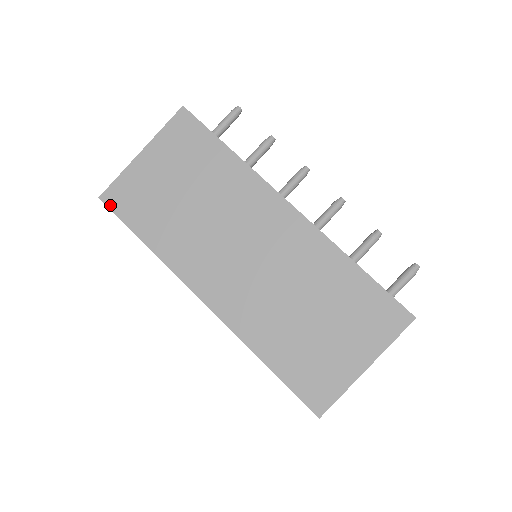
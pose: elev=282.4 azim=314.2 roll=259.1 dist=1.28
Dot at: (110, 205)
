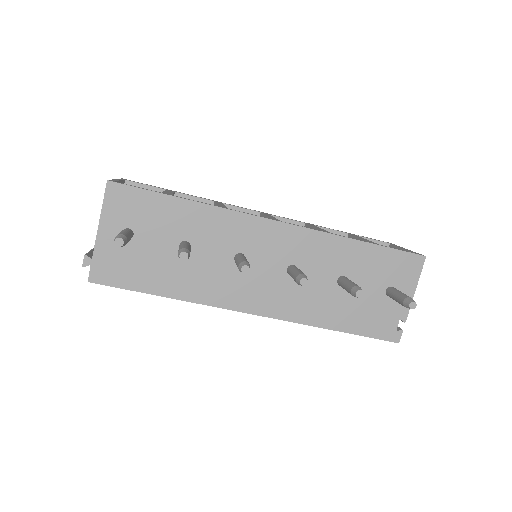
Dot at: occluded
